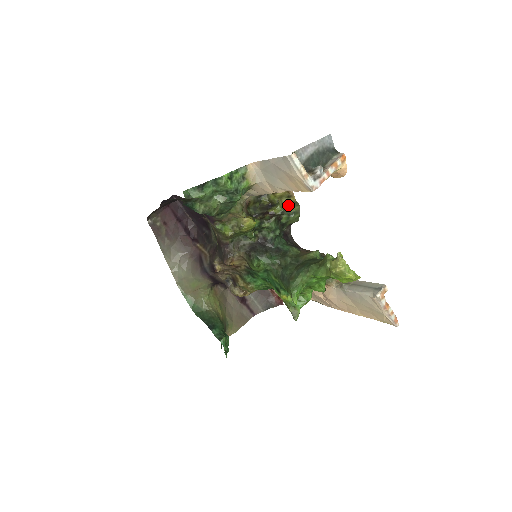
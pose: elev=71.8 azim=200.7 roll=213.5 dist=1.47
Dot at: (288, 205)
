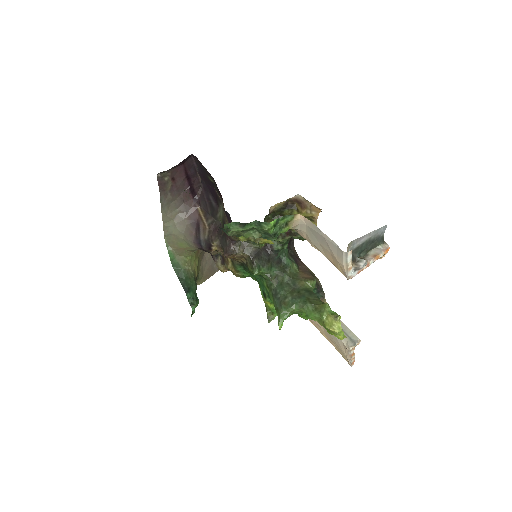
Dot at: occluded
